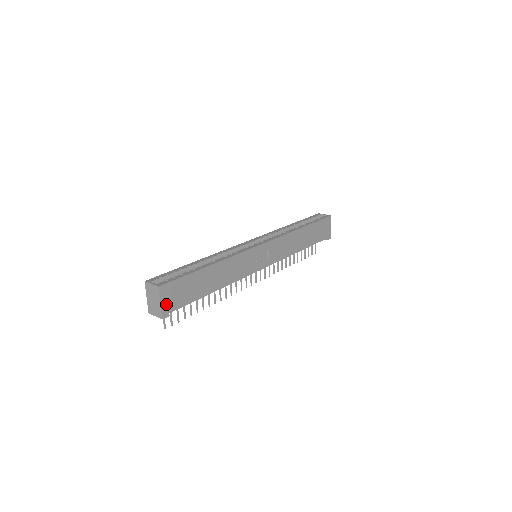
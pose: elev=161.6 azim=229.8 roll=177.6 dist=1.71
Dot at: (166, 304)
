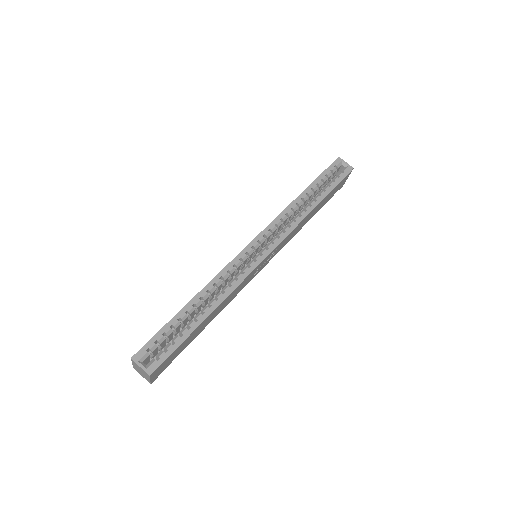
Dot at: (156, 375)
